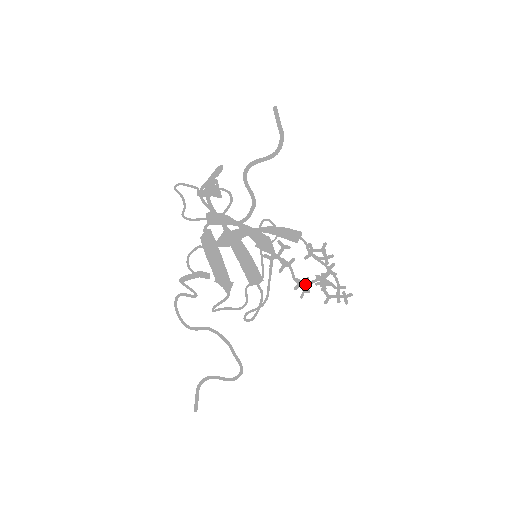
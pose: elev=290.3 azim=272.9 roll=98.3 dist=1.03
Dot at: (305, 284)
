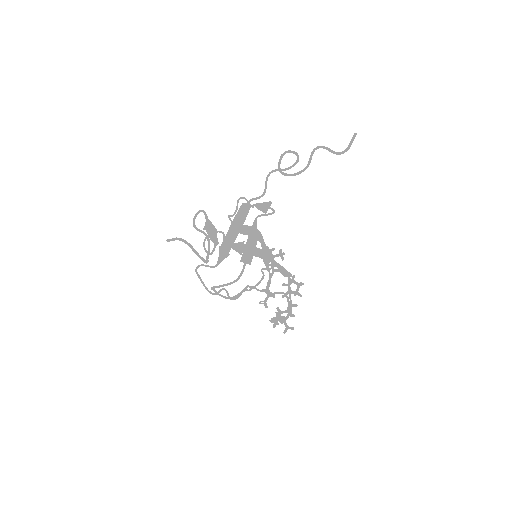
Dot at: occluded
